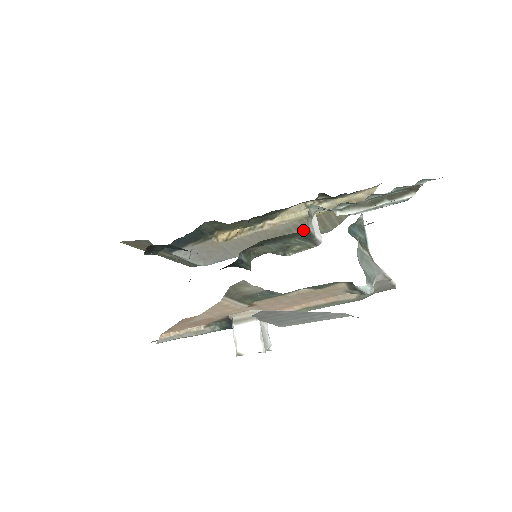
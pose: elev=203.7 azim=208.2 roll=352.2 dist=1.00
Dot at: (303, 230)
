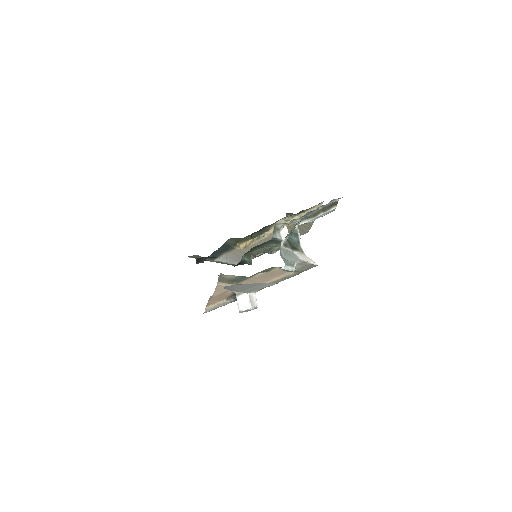
Dot at: (272, 239)
